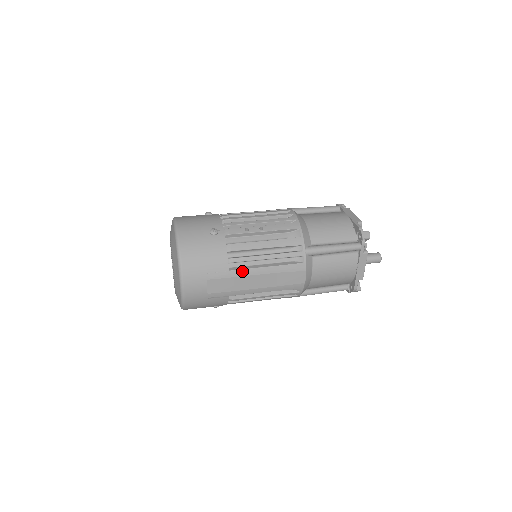
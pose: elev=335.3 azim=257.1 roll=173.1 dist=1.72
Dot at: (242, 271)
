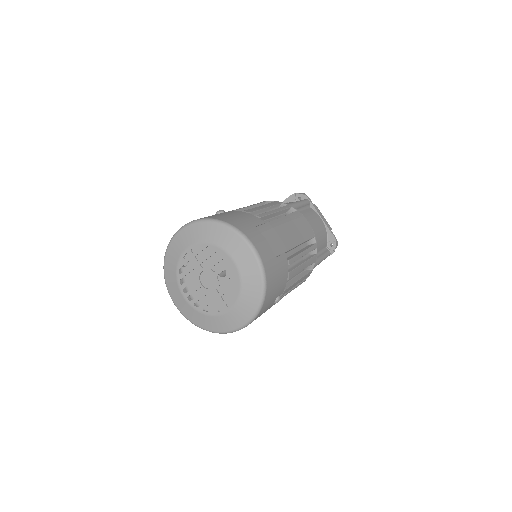
Dot at: (273, 222)
